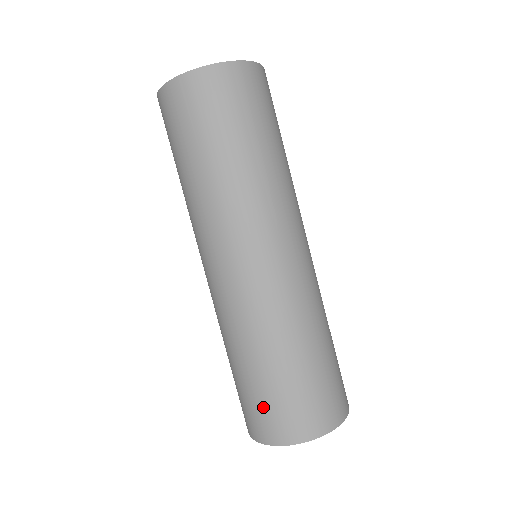
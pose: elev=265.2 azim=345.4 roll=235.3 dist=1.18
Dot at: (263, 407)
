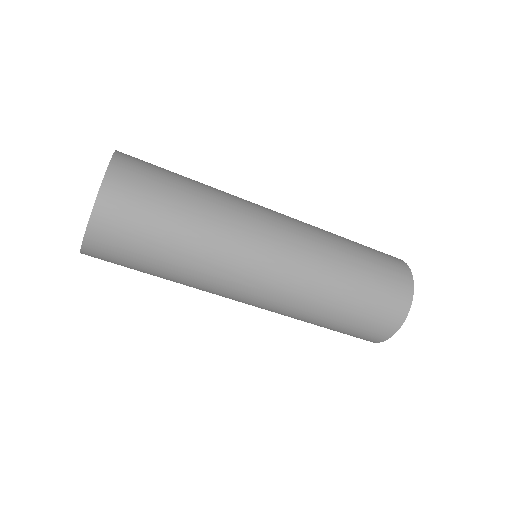
Dot at: (352, 334)
